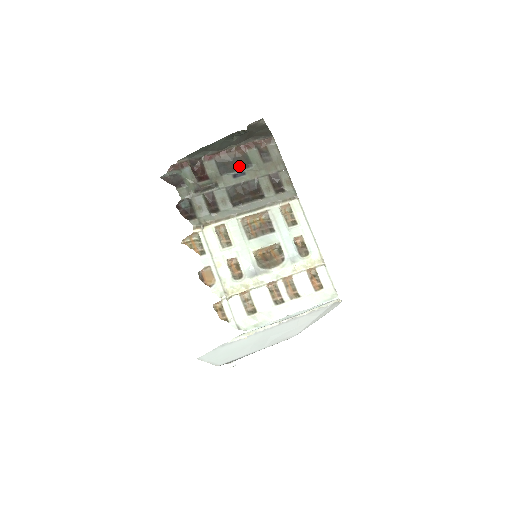
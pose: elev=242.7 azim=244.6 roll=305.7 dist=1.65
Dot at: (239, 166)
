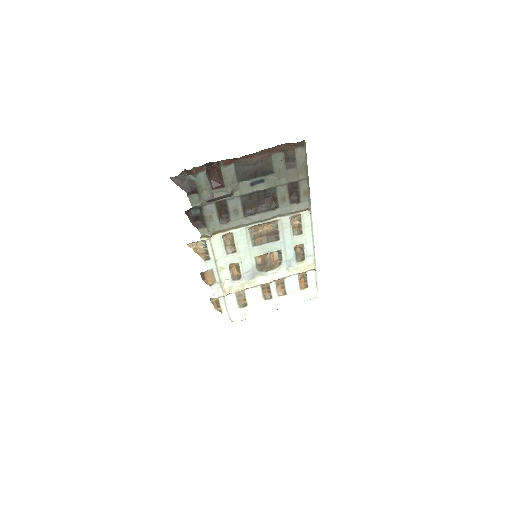
Dot at: (259, 173)
